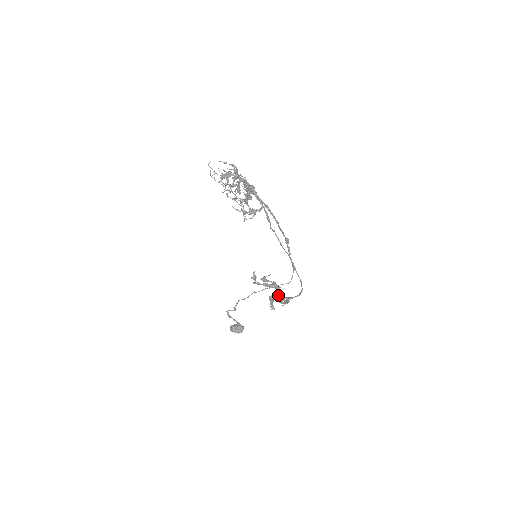
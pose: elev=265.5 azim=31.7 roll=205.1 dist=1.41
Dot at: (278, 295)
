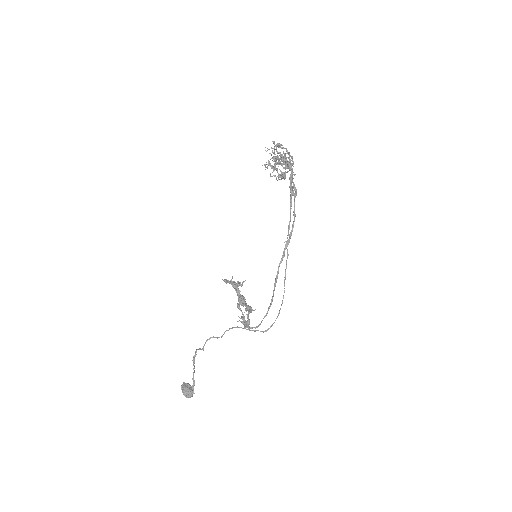
Dot at: (242, 295)
